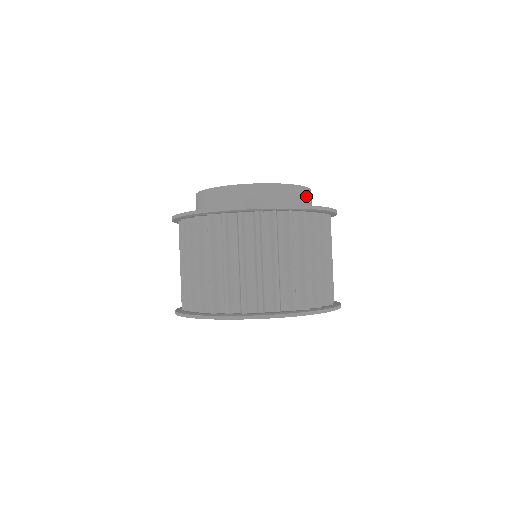
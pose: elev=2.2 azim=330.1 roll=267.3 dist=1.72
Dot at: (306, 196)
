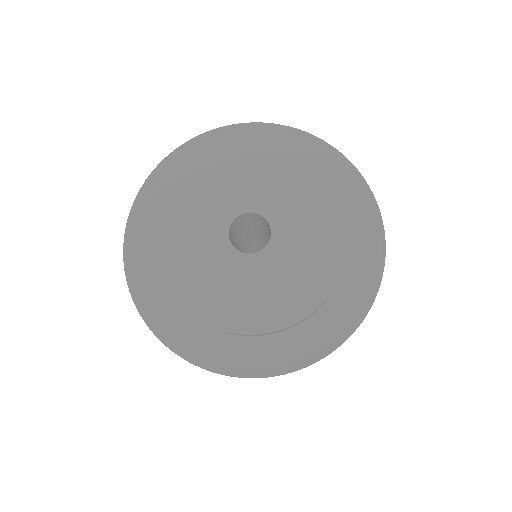
Dot at: occluded
